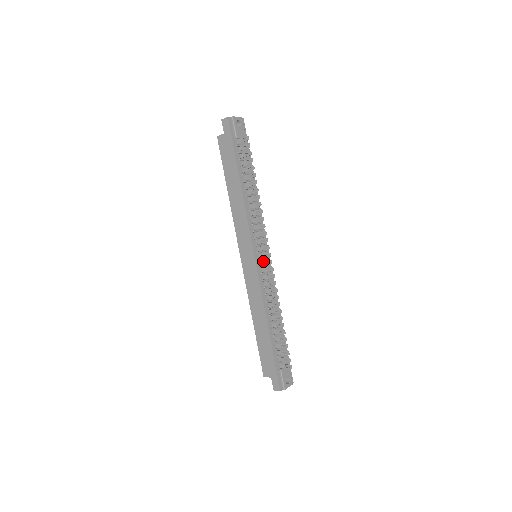
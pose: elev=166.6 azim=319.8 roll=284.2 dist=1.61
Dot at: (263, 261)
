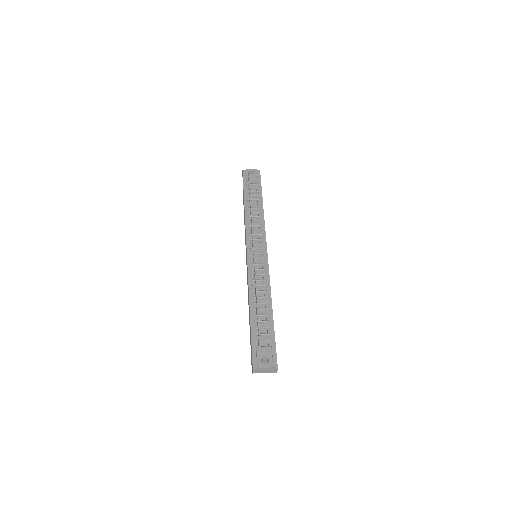
Dot at: (253, 253)
